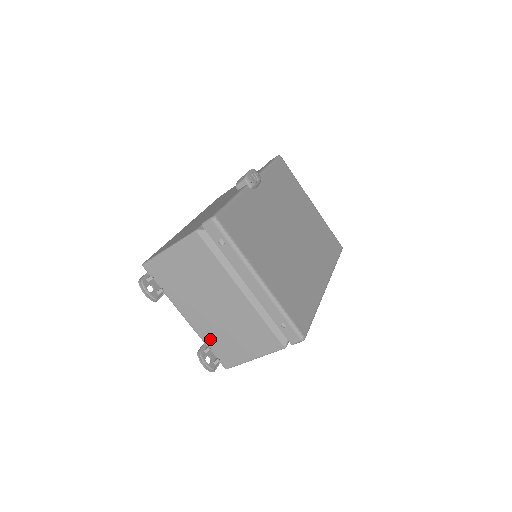
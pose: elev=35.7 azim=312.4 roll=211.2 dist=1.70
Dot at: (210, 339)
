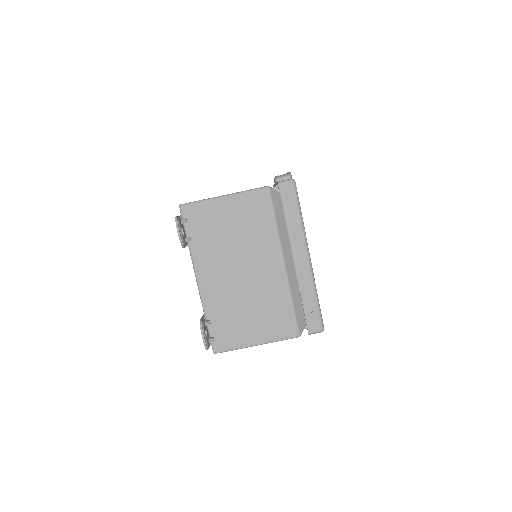
Dot at: (216, 311)
